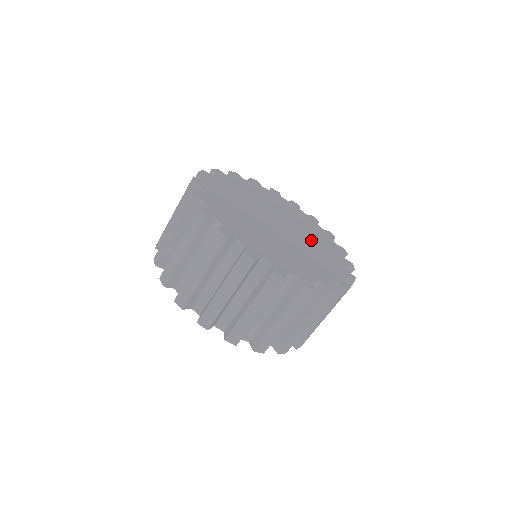
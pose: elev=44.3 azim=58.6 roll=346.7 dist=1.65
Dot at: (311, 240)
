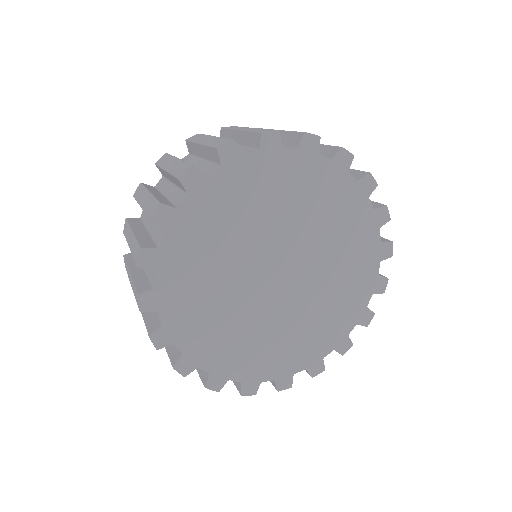
Dot at: (331, 270)
